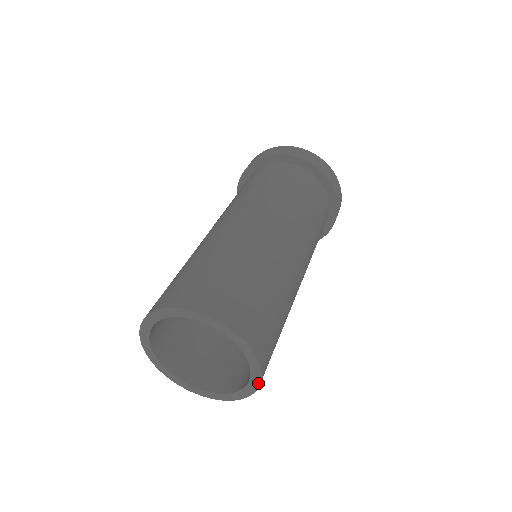
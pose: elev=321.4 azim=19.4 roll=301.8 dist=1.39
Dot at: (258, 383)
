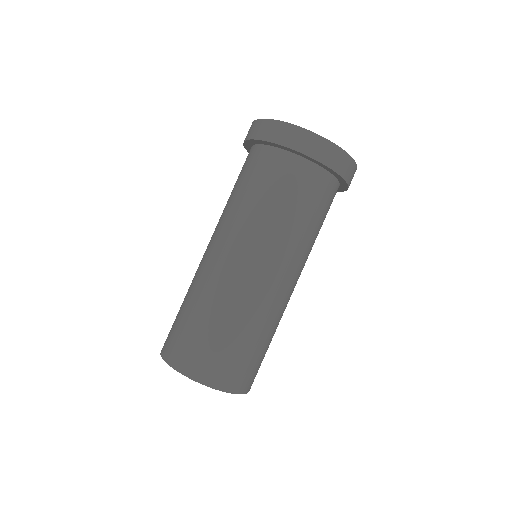
Dot at: (244, 393)
